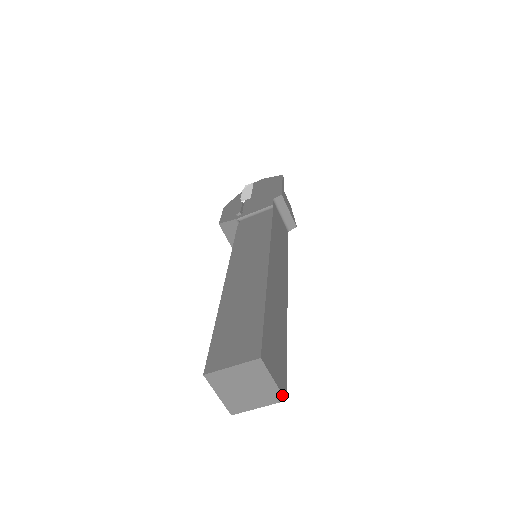
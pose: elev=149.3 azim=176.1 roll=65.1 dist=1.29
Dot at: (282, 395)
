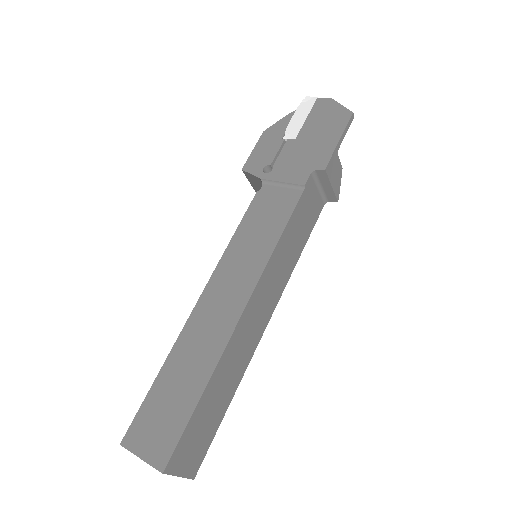
Dot at: (189, 478)
